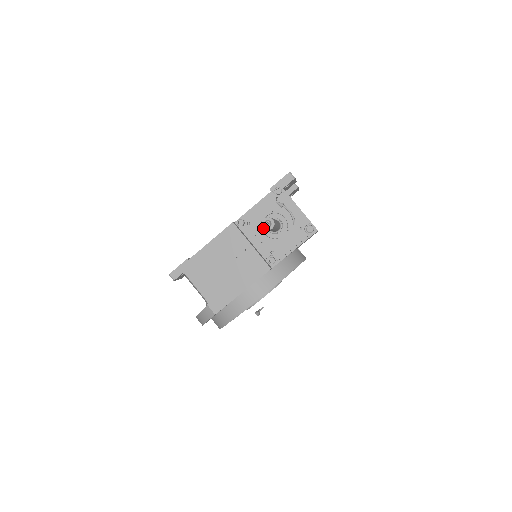
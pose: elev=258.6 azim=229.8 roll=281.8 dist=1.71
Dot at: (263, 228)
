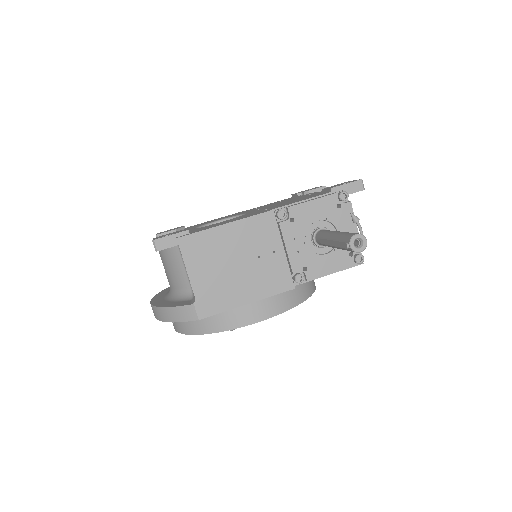
Dot at: (351, 246)
